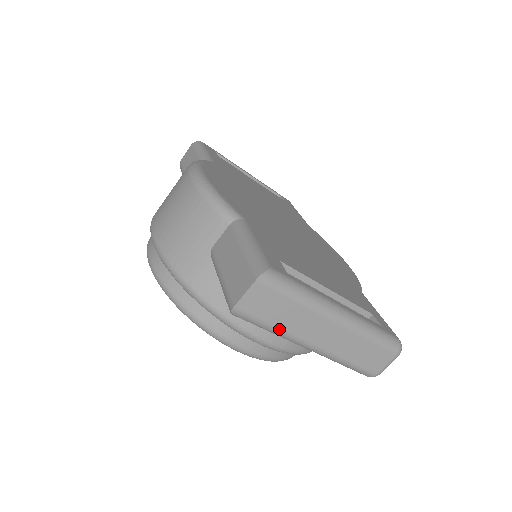
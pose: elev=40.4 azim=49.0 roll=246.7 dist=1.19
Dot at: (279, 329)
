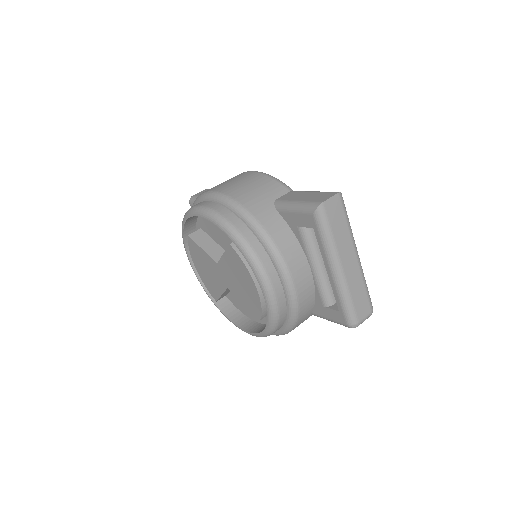
Dot at: (333, 238)
